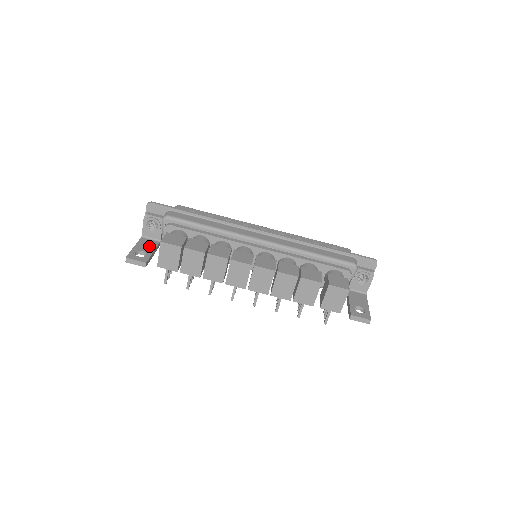
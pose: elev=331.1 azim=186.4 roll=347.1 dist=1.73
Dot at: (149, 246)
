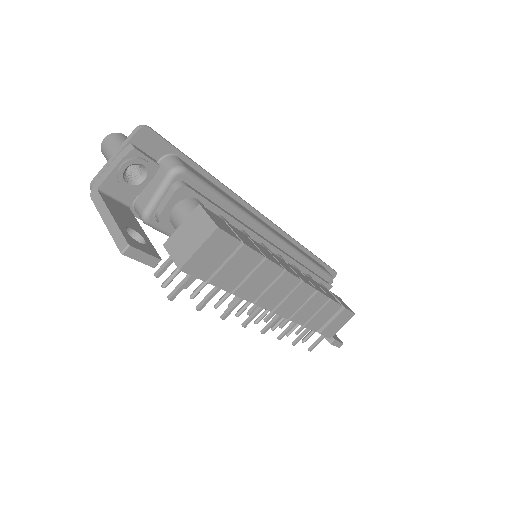
Dot at: (128, 216)
